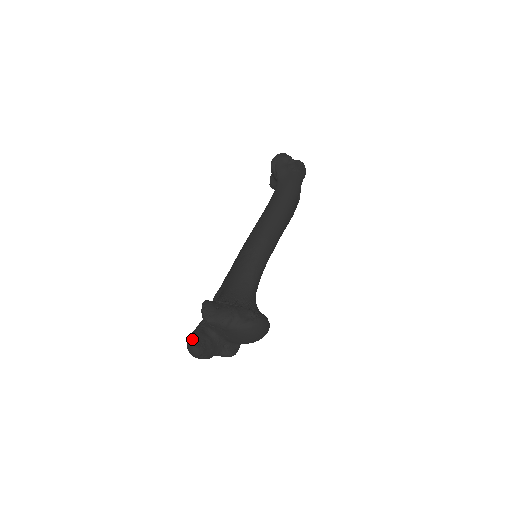
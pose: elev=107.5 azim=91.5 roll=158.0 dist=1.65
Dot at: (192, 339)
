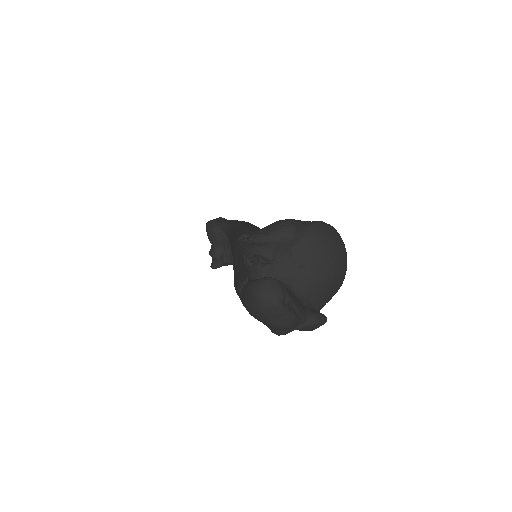
Dot at: (254, 280)
